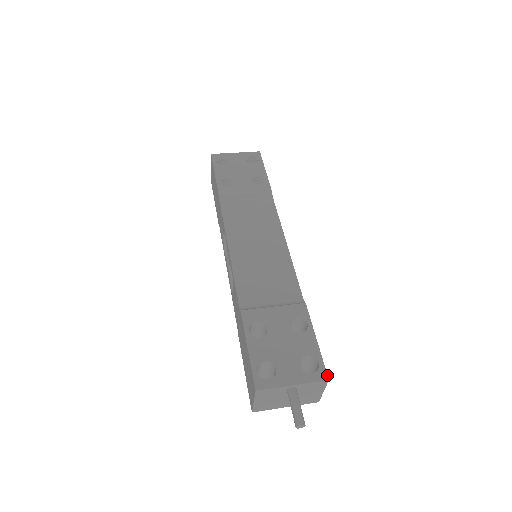
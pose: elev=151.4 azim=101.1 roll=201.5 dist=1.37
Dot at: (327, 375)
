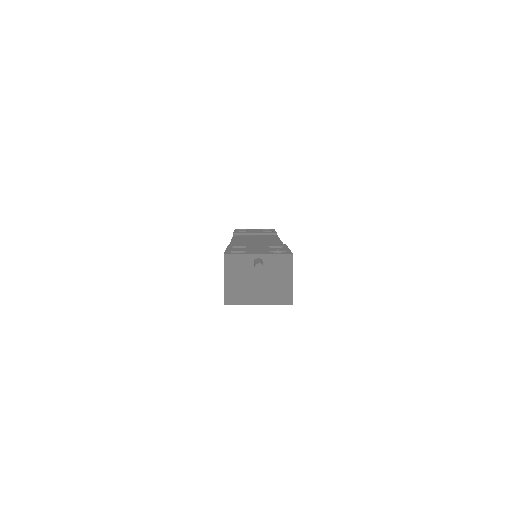
Dot at: (292, 253)
